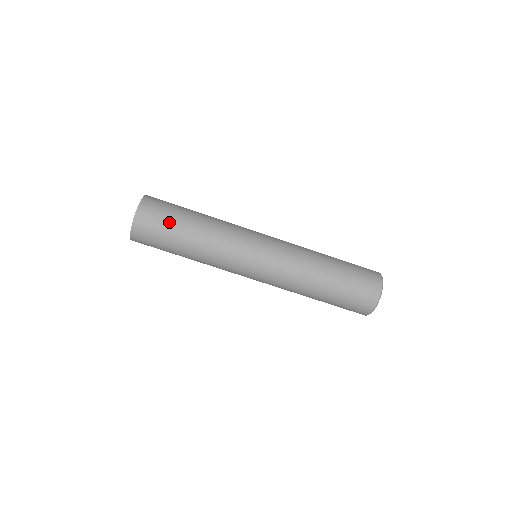
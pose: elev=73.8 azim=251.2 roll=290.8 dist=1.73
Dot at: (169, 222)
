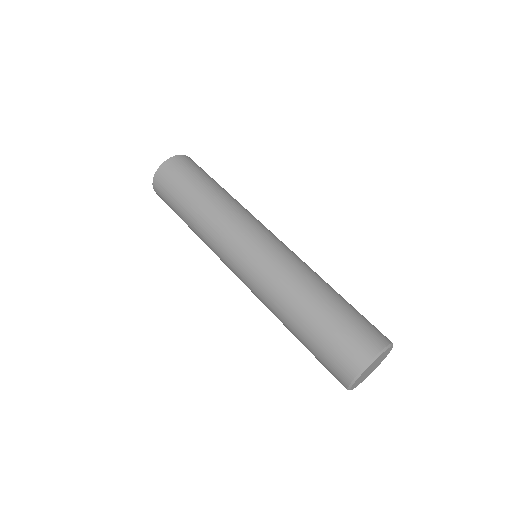
Dot at: (189, 178)
